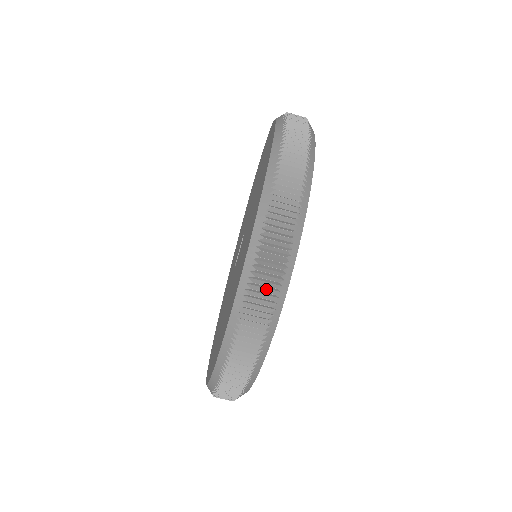
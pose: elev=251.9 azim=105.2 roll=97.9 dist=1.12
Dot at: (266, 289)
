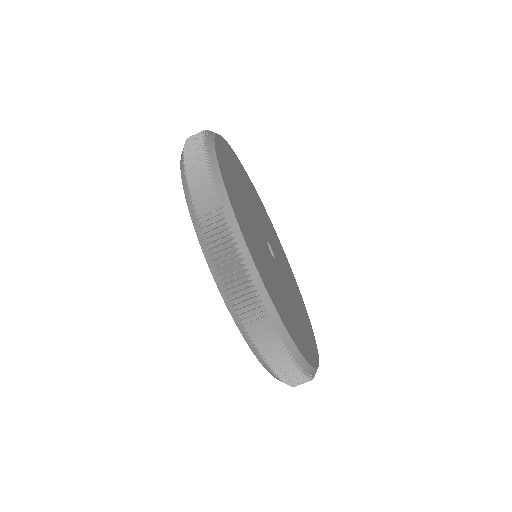
Dot at: (203, 185)
